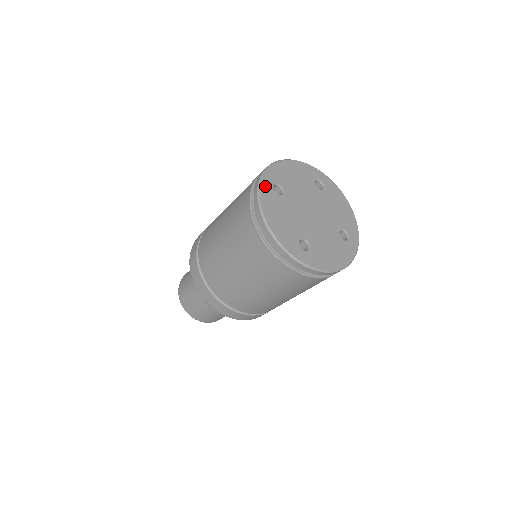
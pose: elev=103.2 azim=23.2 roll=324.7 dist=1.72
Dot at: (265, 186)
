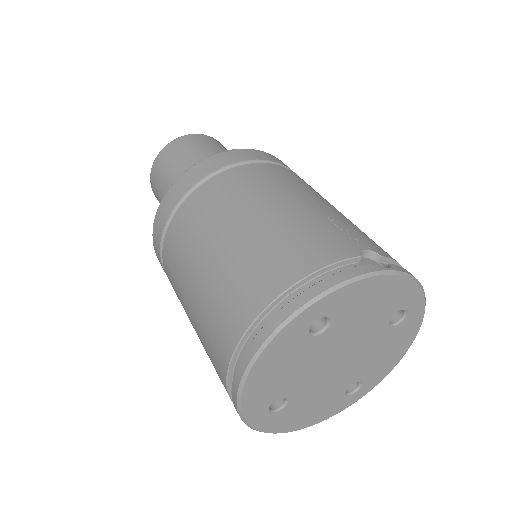
Dot at: (301, 321)
